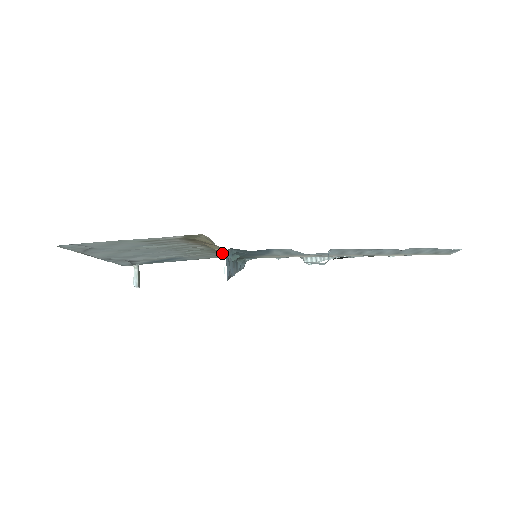
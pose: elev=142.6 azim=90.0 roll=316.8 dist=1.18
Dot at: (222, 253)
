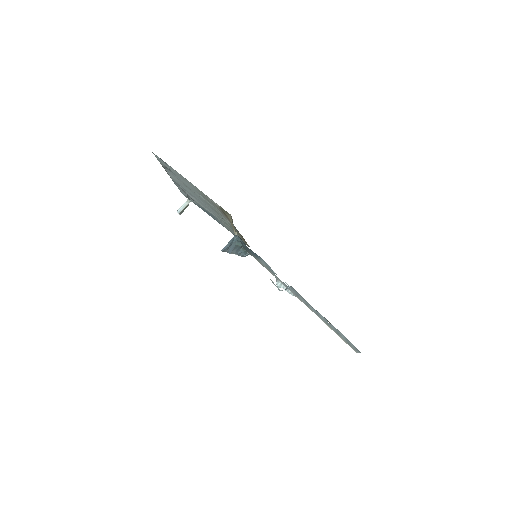
Dot at: (242, 238)
